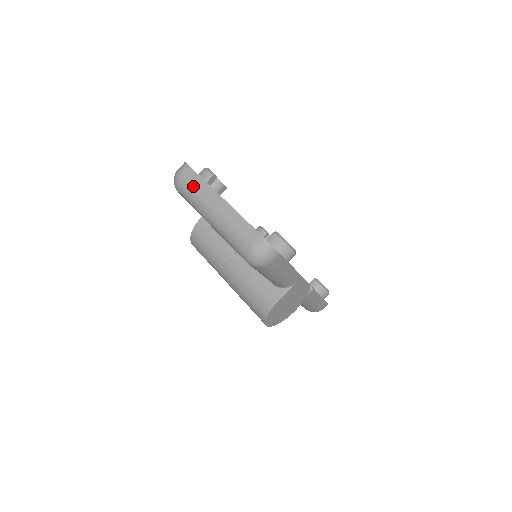
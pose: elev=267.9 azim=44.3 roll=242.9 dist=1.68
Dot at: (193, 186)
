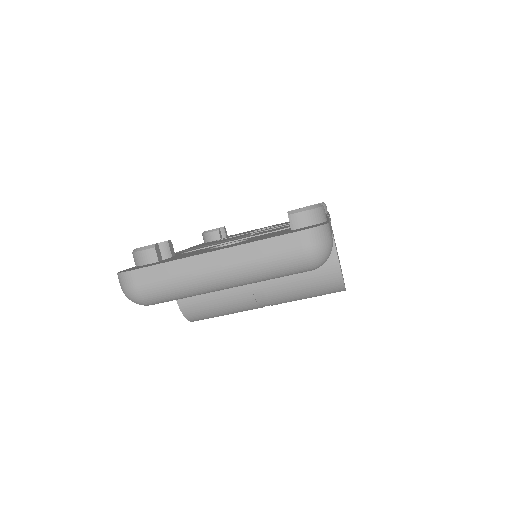
Dot at: (165, 281)
